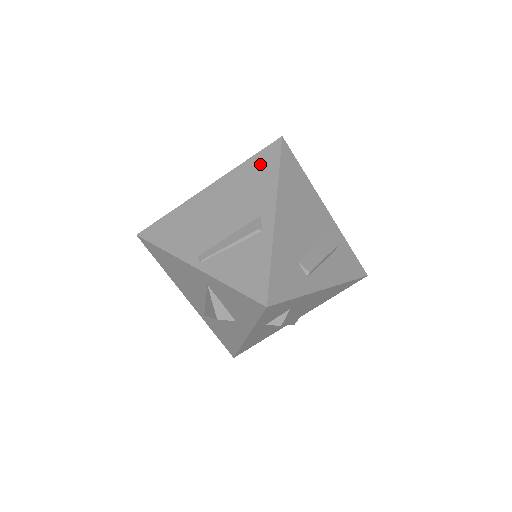
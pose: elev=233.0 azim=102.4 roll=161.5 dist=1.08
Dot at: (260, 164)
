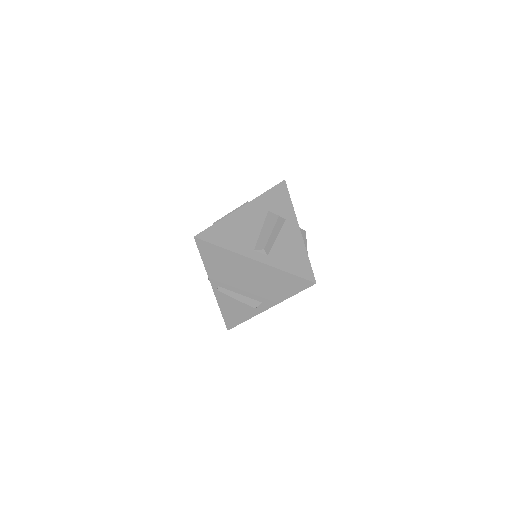
Dot at: (290, 283)
